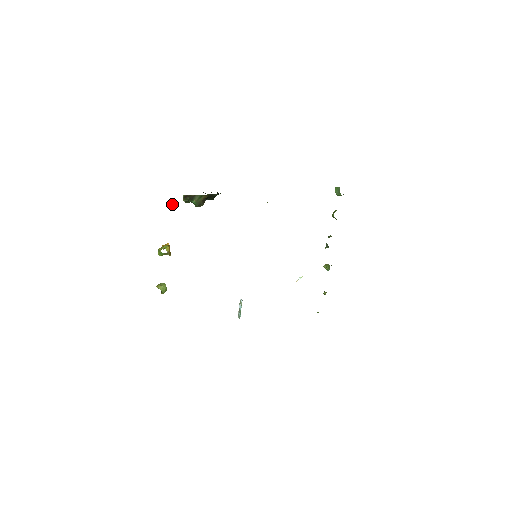
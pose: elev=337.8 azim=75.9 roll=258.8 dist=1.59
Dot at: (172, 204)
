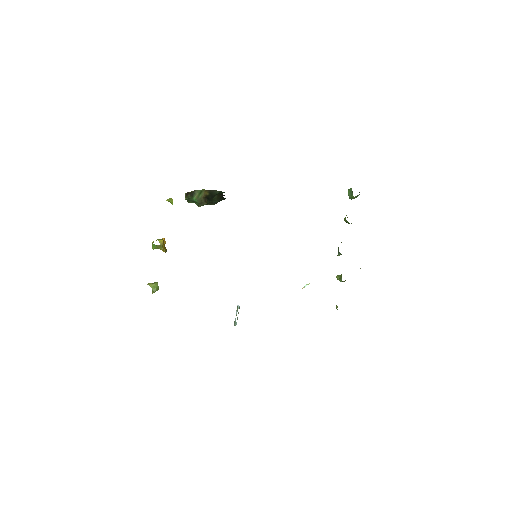
Dot at: (171, 198)
